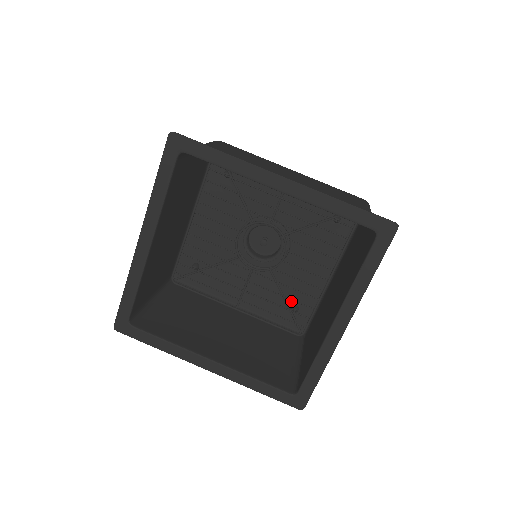
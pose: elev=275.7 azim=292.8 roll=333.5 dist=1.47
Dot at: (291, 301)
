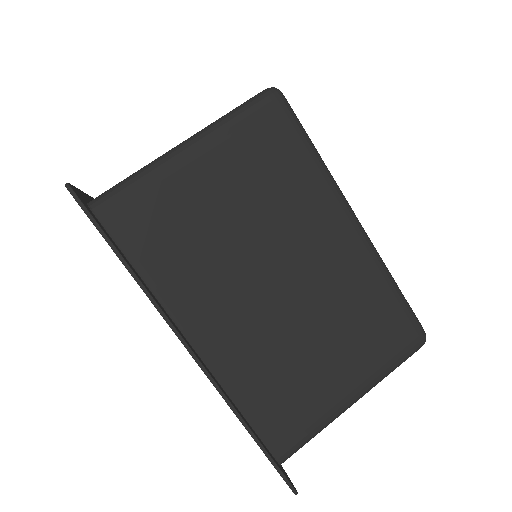
Dot at: occluded
